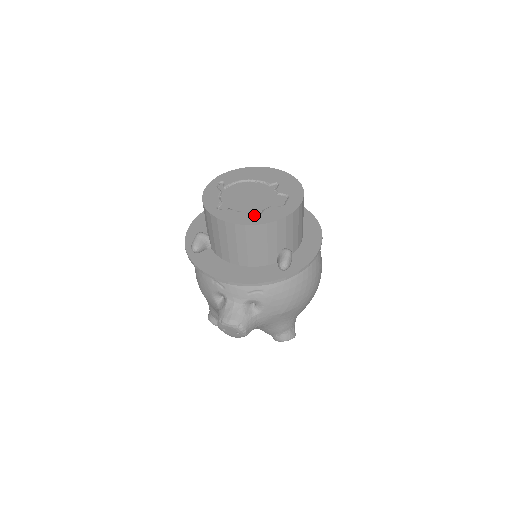
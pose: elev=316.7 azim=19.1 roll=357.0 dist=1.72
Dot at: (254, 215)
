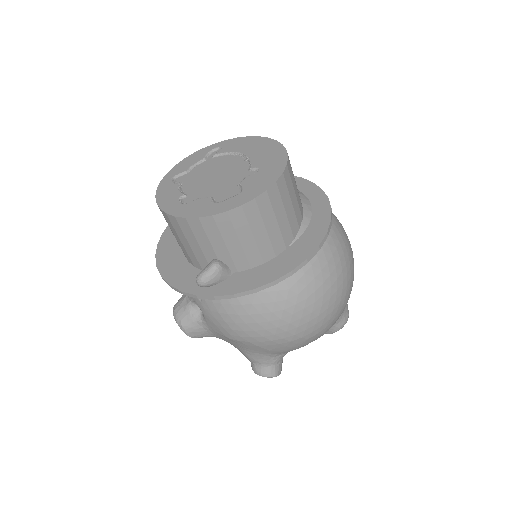
Dot at: (184, 201)
